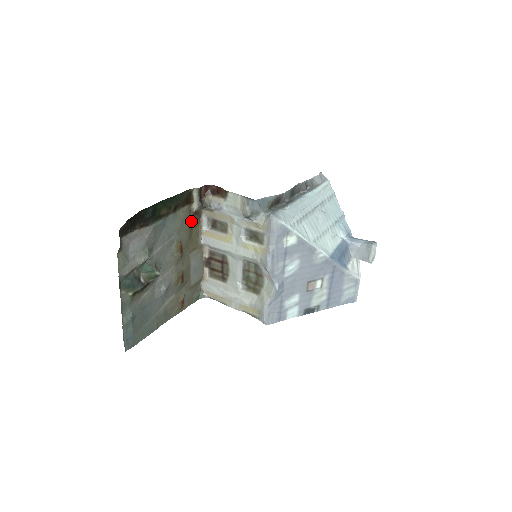
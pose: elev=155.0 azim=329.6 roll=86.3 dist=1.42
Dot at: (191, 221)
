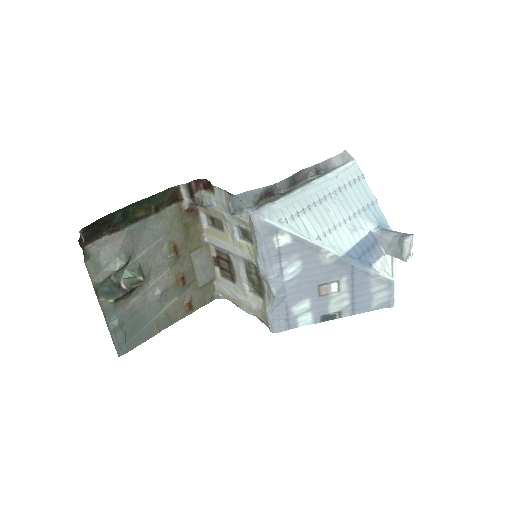
Dot at: (185, 219)
